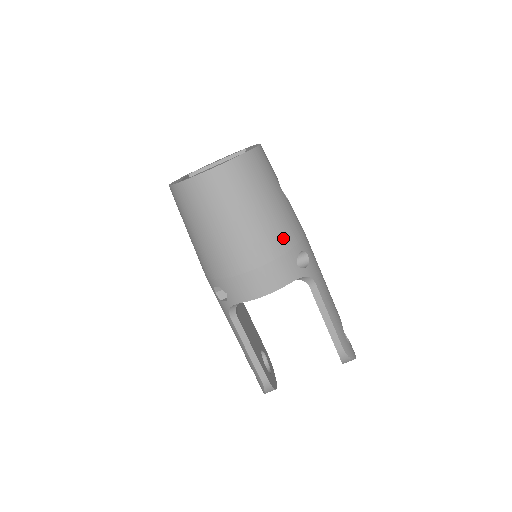
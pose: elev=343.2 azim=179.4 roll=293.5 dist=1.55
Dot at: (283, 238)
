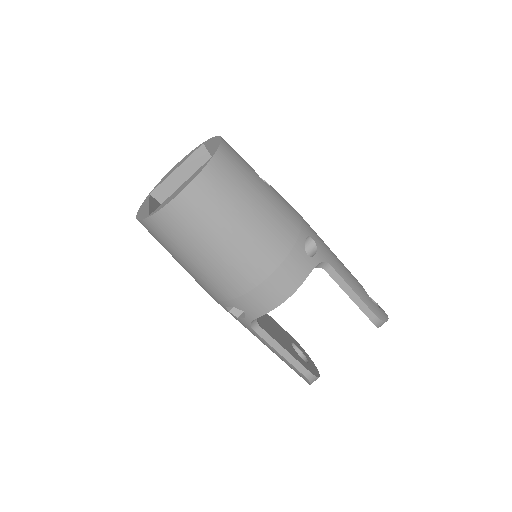
Dot at: (284, 234)
